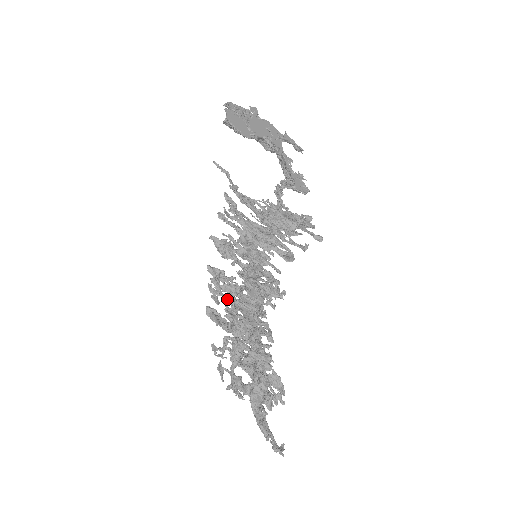
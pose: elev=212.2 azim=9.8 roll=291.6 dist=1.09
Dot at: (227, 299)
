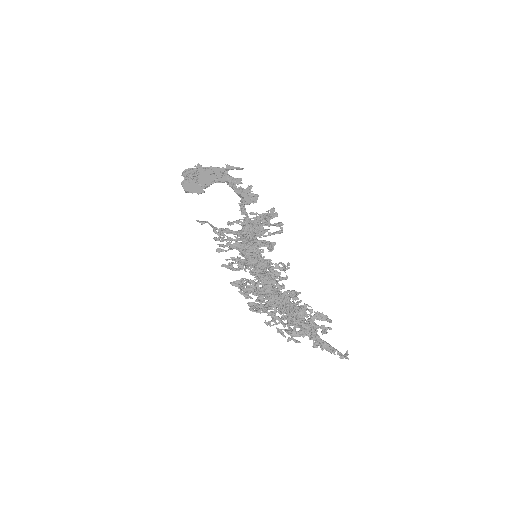
Dot at: occluded
